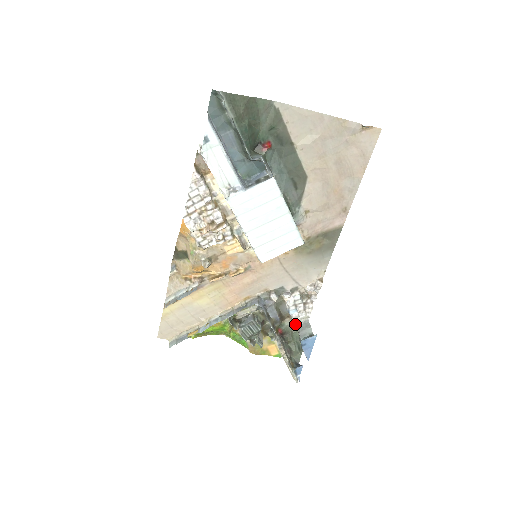
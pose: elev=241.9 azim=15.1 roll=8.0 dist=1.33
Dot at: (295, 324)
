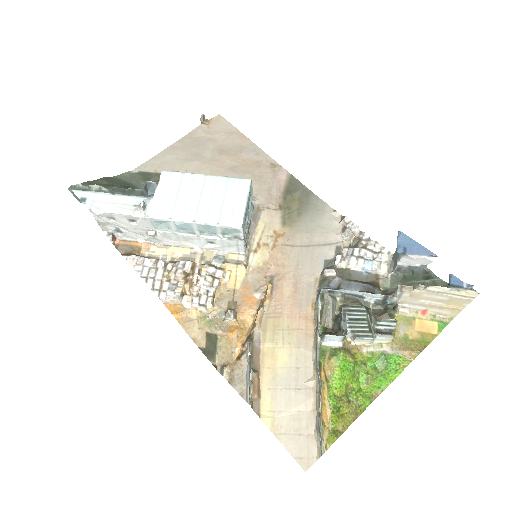
Dot at: (392, 275)
